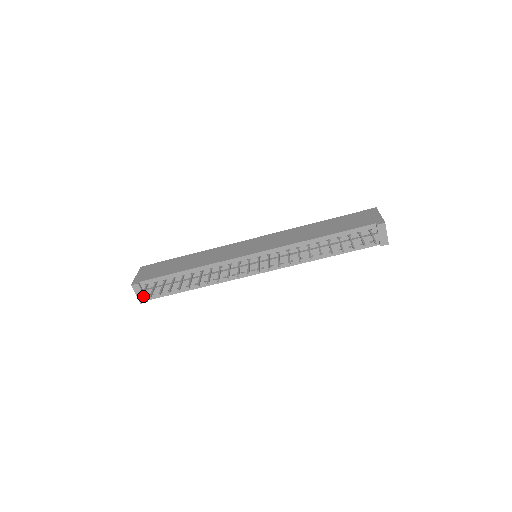
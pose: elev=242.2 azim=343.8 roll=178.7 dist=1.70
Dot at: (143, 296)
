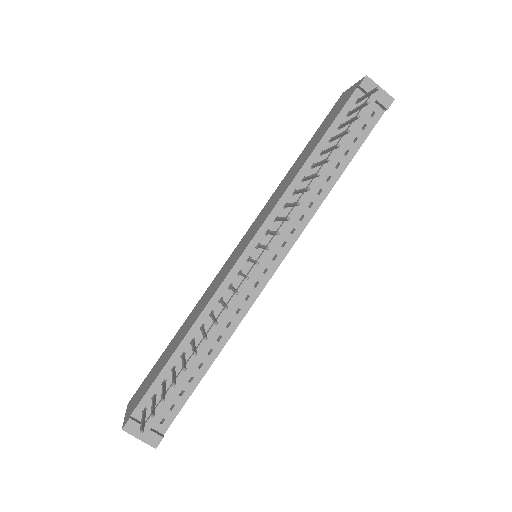
Dot at: (151, 433)
